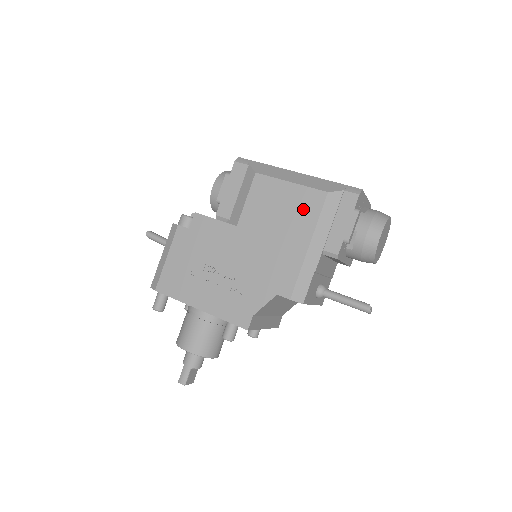
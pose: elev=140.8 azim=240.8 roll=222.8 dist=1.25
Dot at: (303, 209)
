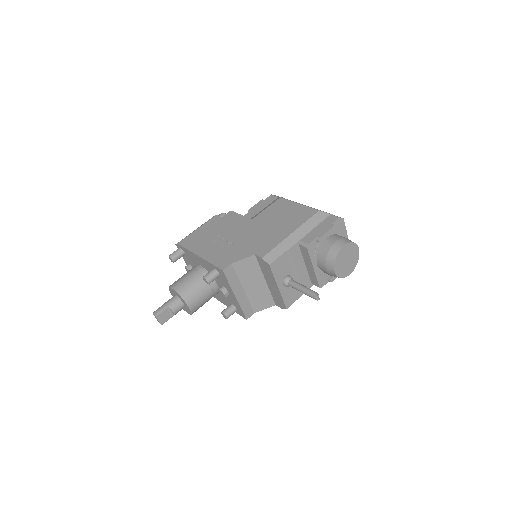
Dot at: (299, 216)
